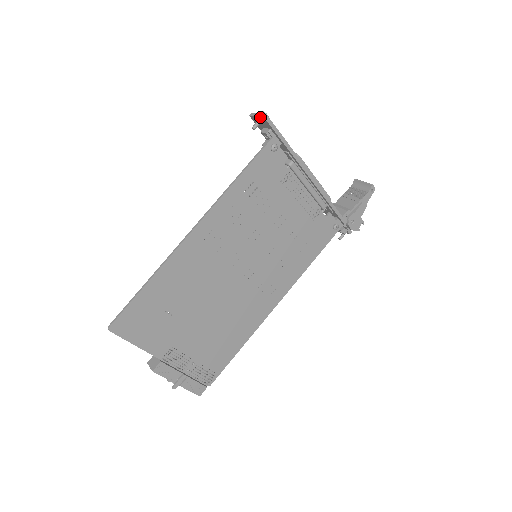
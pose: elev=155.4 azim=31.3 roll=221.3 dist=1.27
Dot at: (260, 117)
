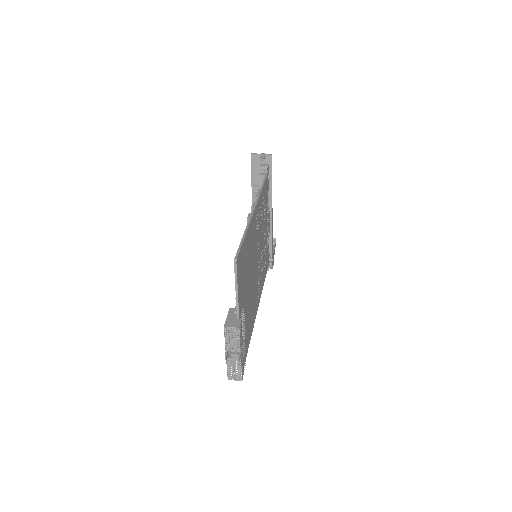
Dot at: (265, 154)
